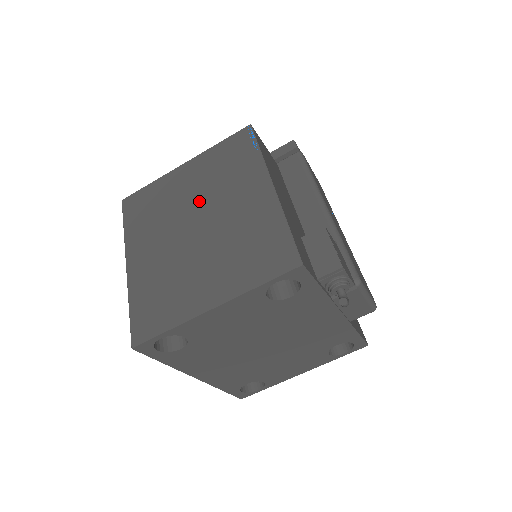
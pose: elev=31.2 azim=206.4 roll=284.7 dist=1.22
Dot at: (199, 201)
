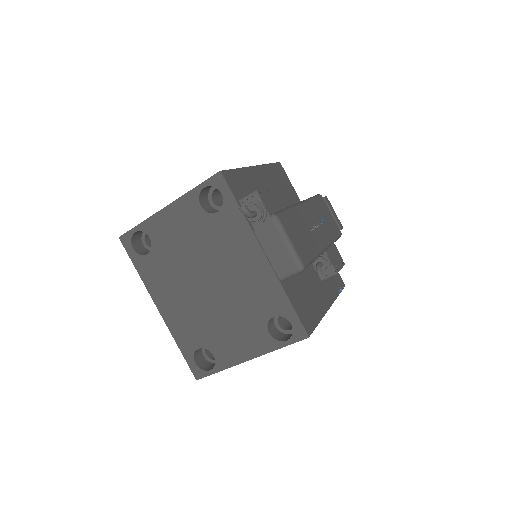
Dot at: occluded
